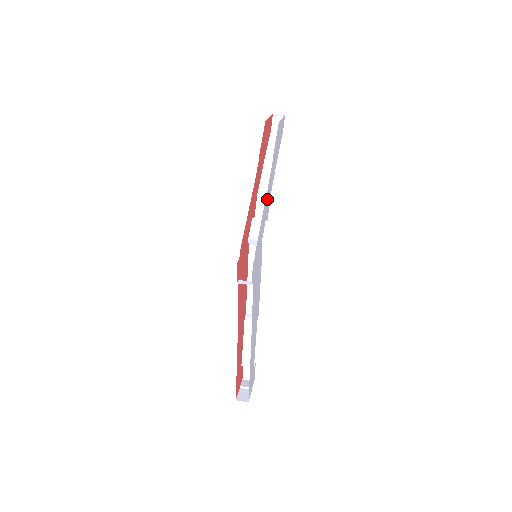
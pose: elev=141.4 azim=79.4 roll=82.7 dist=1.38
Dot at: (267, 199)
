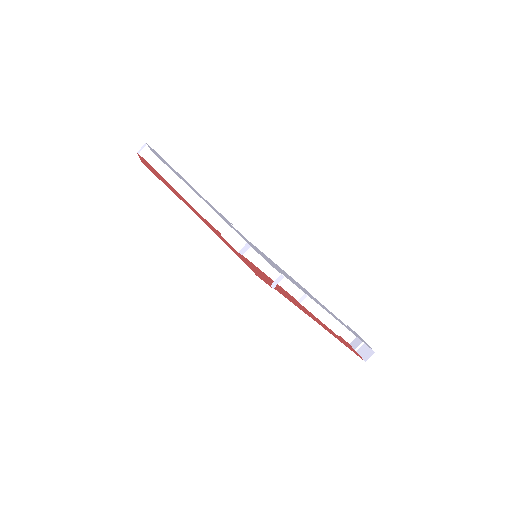
Dot at: occluded
